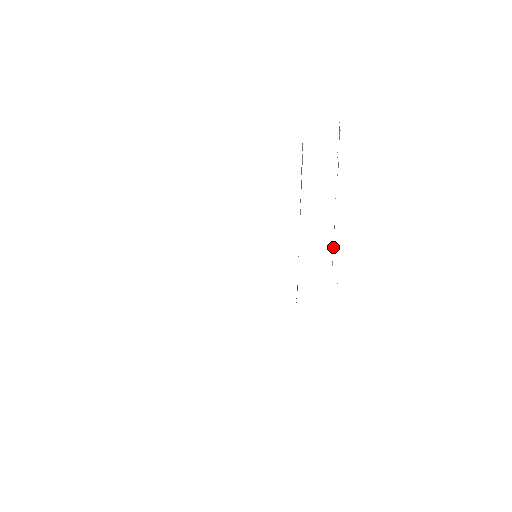
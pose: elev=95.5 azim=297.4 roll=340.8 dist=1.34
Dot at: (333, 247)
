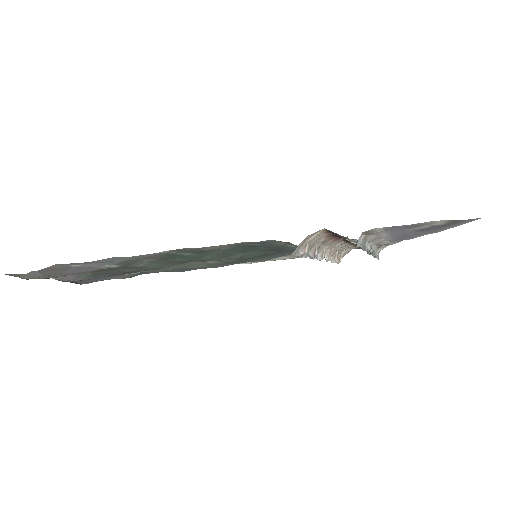
Dot at: occluded
